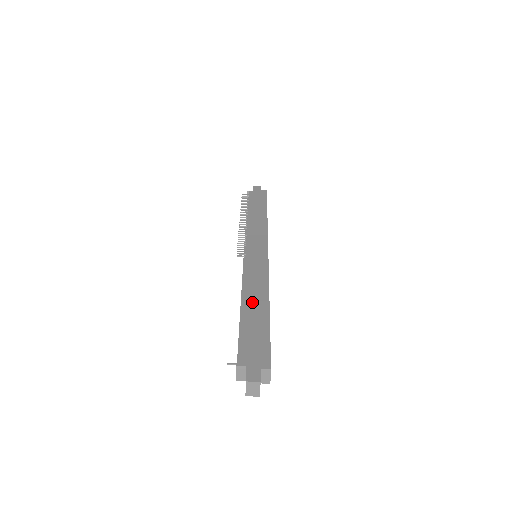
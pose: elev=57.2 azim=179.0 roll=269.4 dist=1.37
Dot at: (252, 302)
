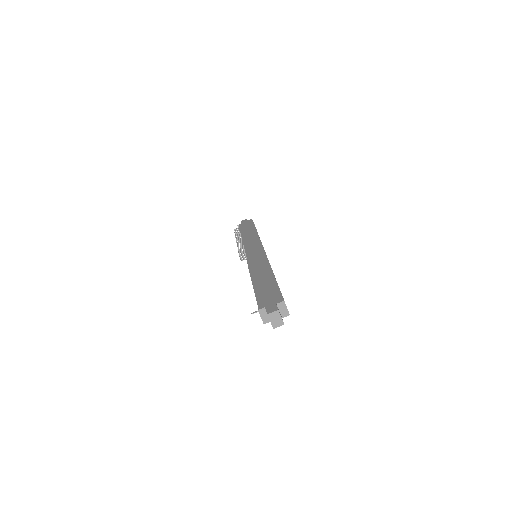
Dot at: (259, 276)
